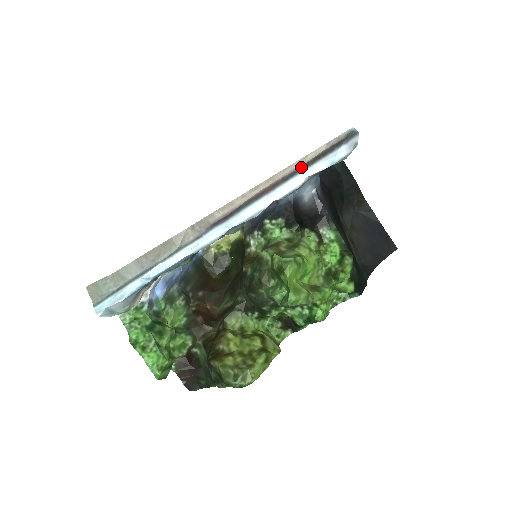
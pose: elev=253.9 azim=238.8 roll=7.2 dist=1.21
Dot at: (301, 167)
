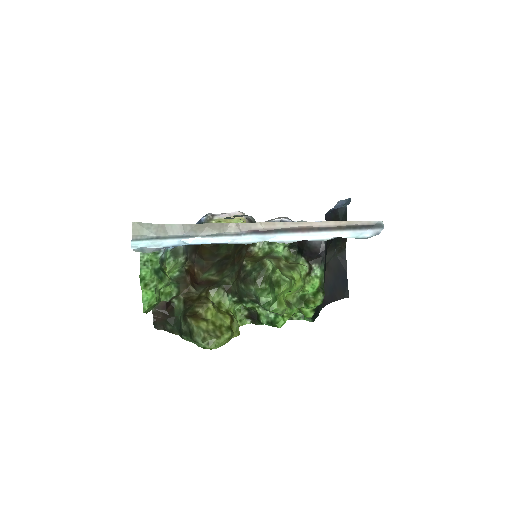
Dot at: (335, 227)
